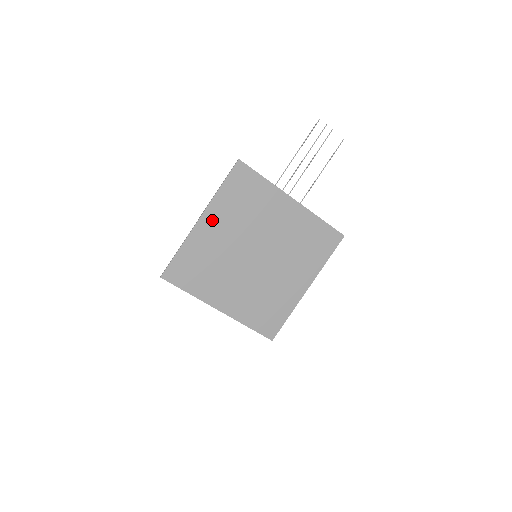
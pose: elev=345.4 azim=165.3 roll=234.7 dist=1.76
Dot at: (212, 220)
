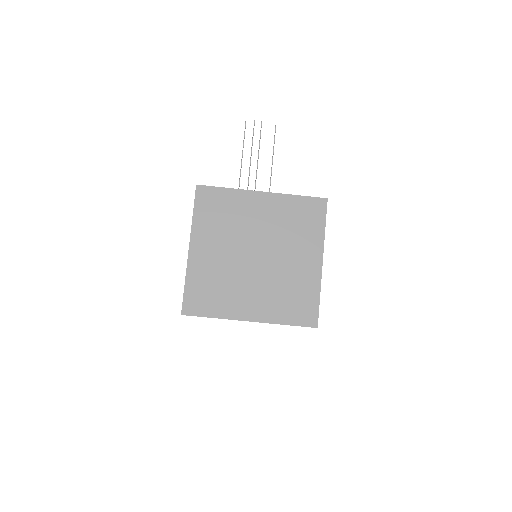
Dot at: (200, 244)
